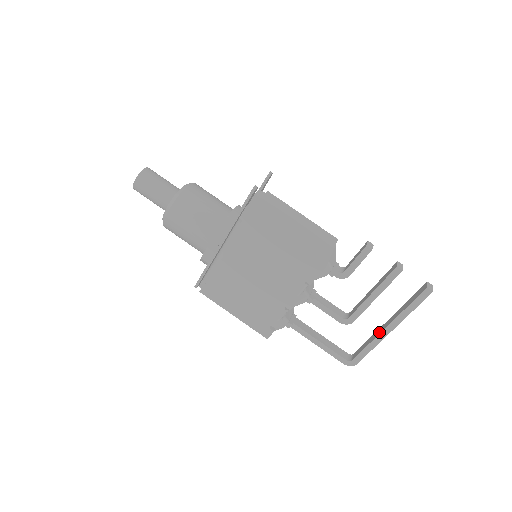
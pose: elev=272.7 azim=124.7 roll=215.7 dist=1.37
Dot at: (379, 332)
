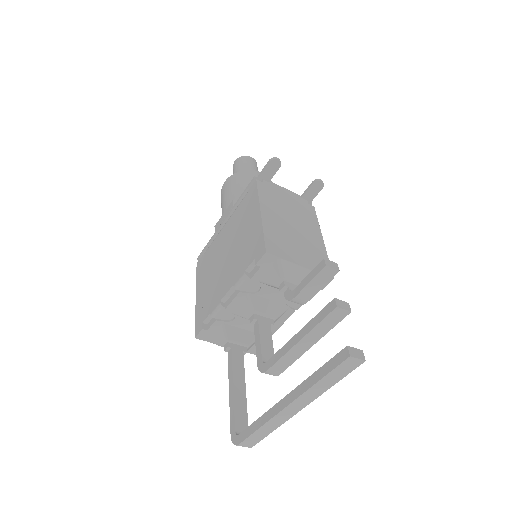
Dot at: (279, 404)
